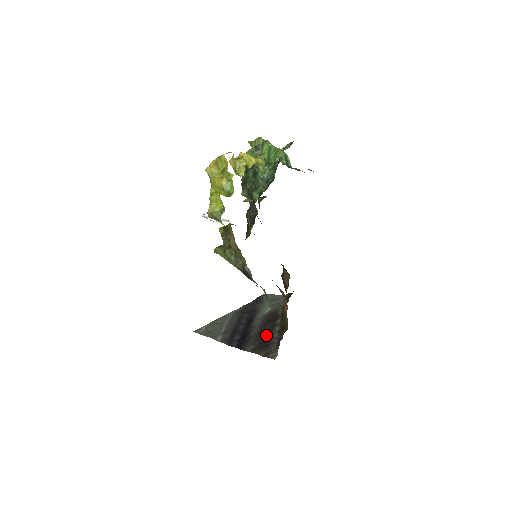
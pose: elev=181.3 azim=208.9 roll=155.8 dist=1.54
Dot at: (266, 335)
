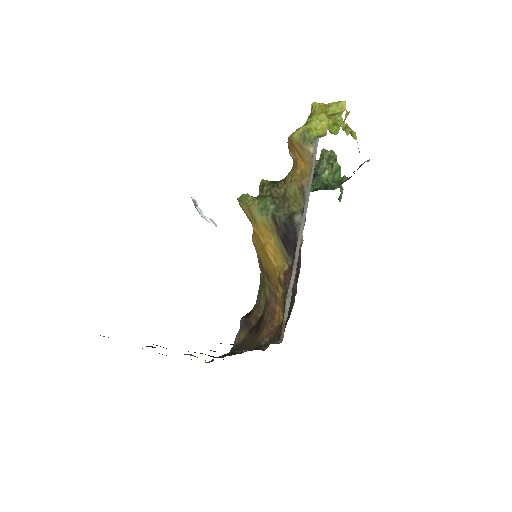
Dot at: occluded
